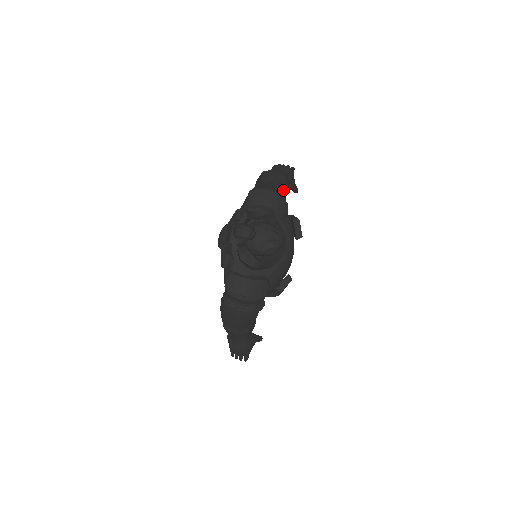
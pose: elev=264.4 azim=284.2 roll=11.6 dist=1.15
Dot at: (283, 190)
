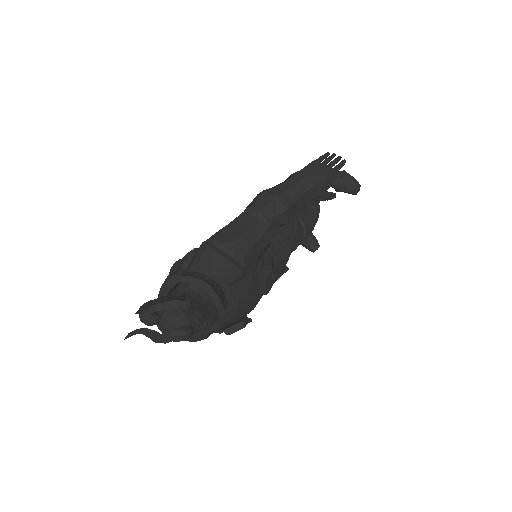
Dot at: (268, 232)
